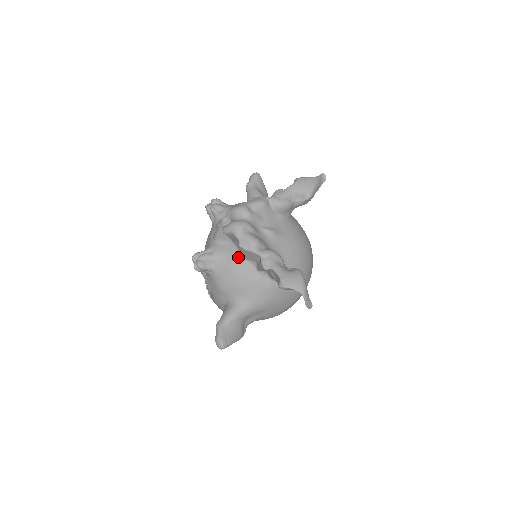
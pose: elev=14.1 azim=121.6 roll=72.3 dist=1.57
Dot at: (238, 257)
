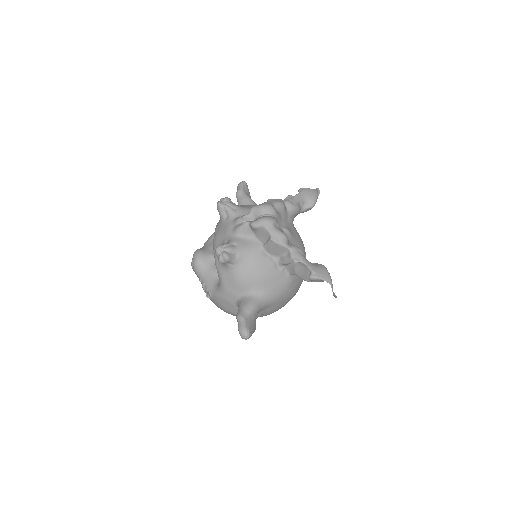
Dot at: (262, 251)
